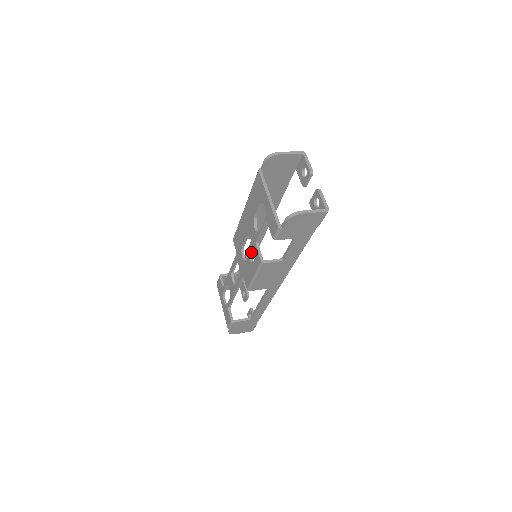
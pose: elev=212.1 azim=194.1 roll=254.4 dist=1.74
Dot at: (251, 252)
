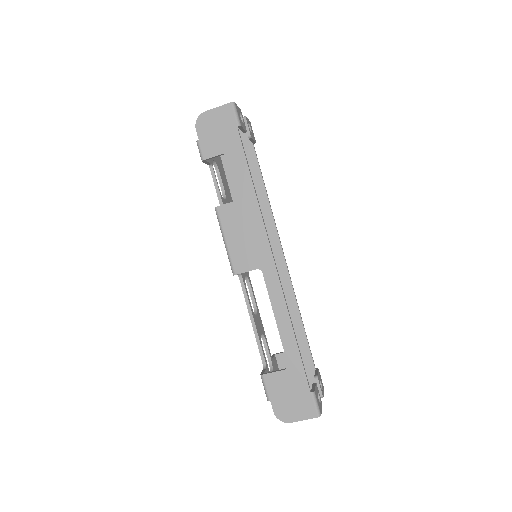
Dot at: occluded
